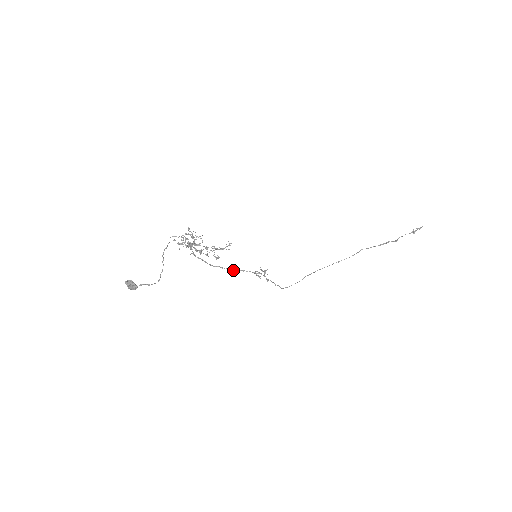
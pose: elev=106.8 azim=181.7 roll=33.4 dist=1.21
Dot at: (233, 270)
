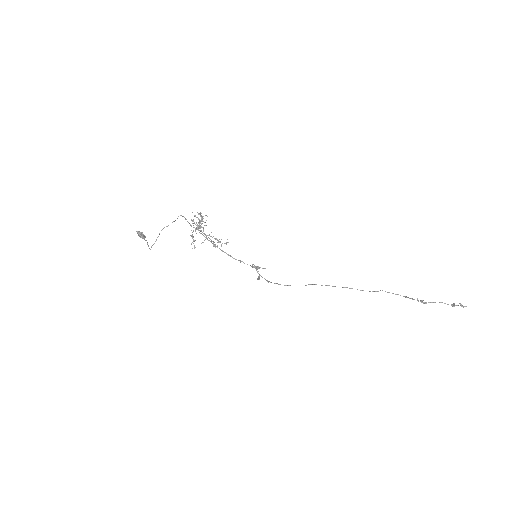
Dot at: (232, 257)
